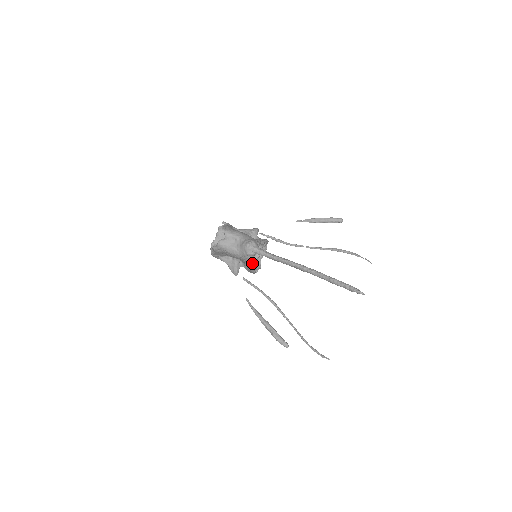
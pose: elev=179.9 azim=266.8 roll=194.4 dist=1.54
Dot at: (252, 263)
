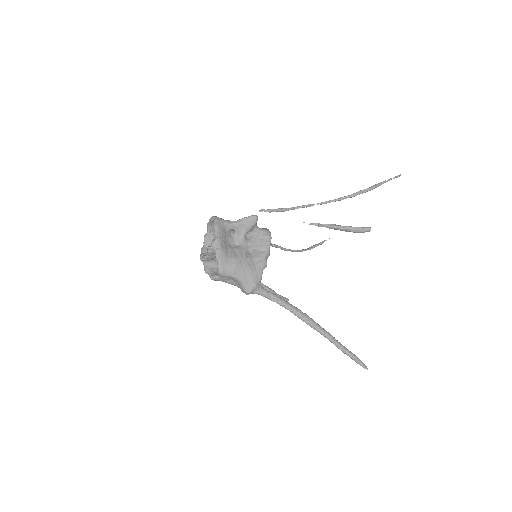
Dot at: occluded
